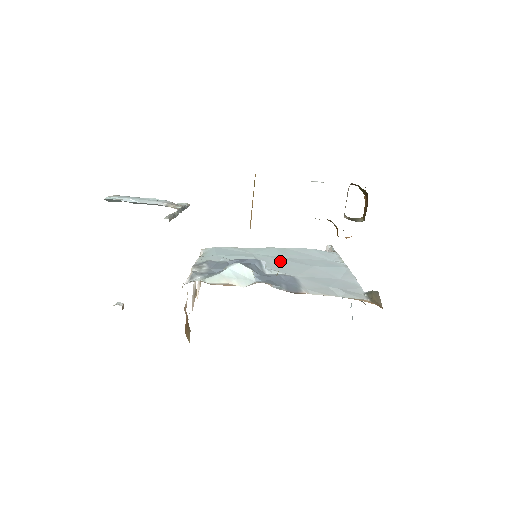
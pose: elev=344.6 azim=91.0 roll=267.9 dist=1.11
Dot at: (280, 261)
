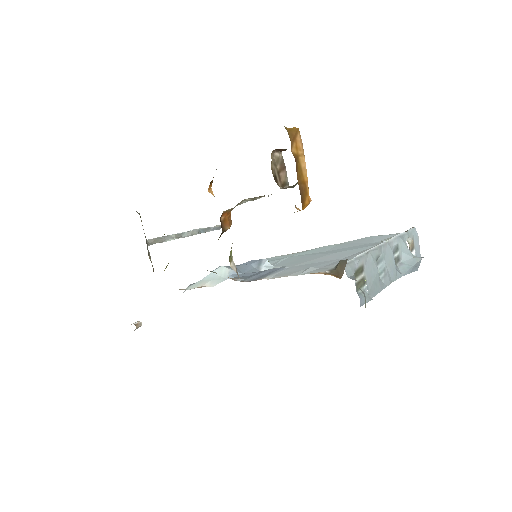
Dot at: (304, 257)
